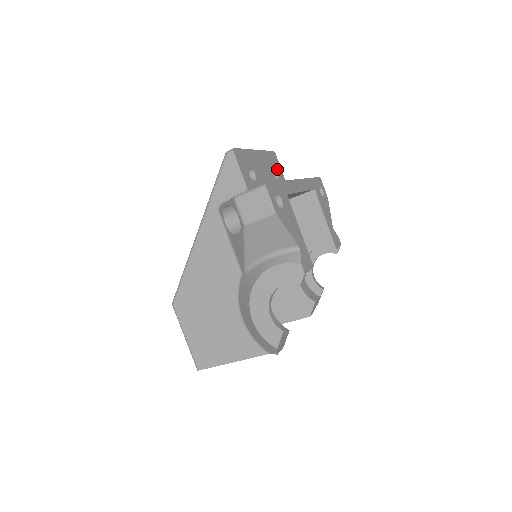
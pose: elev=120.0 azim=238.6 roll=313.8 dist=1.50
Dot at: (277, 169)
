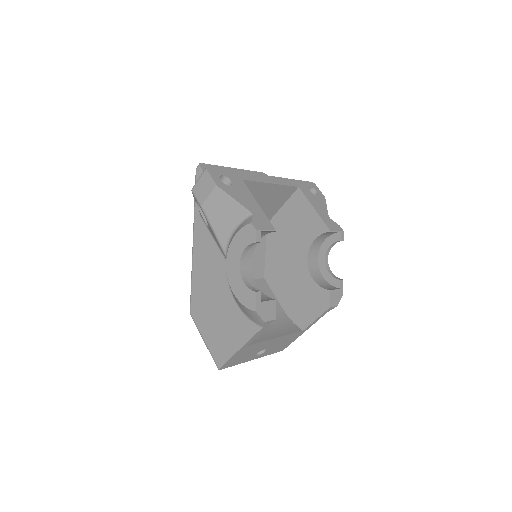
Dot at: occluded
